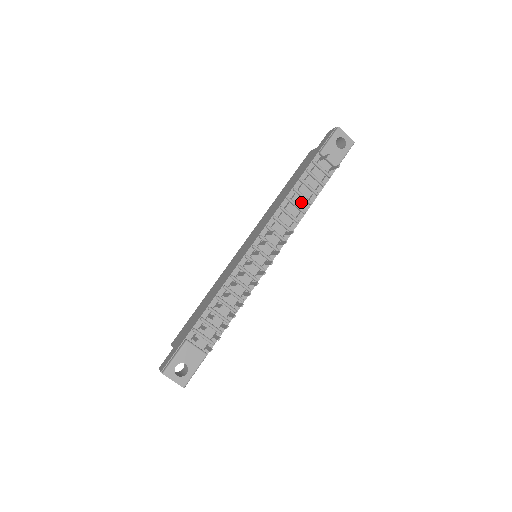
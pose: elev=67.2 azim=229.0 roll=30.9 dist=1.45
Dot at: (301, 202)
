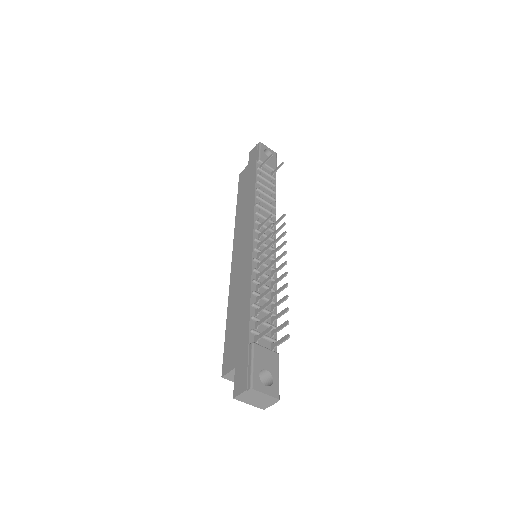
Dot at: (267, 200)
